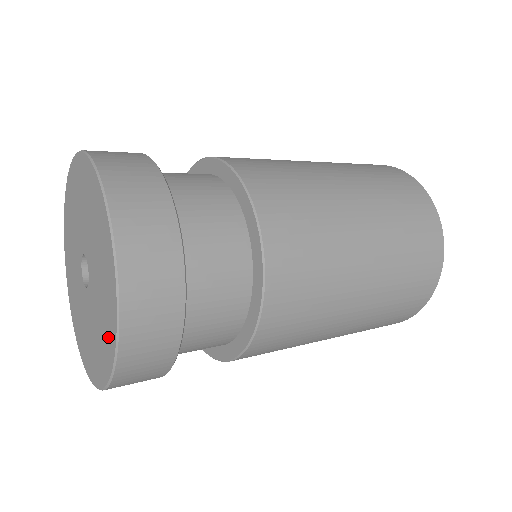
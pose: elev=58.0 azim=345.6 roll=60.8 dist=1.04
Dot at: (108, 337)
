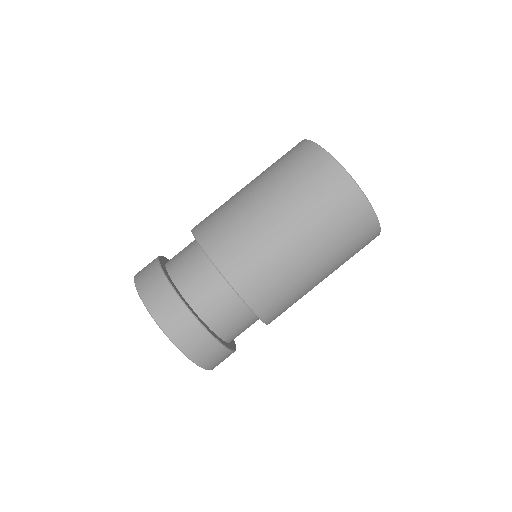
Dot at: occluded
